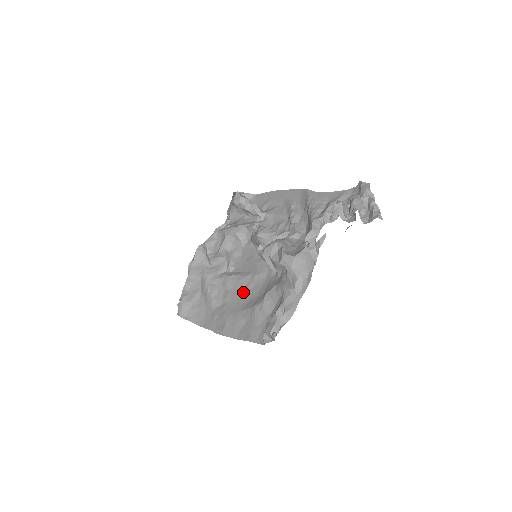
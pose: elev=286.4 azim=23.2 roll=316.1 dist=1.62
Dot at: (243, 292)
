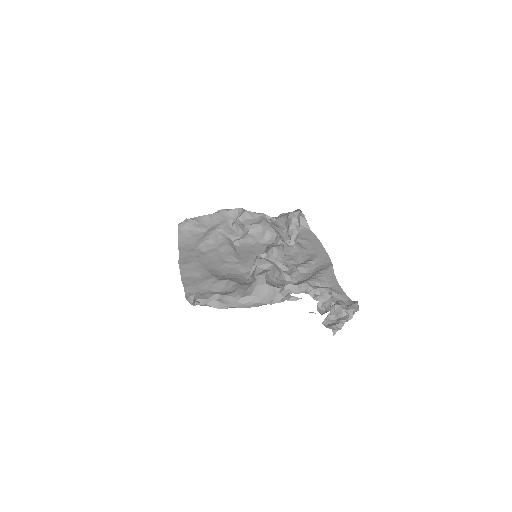
Dot at: (222, 262)
